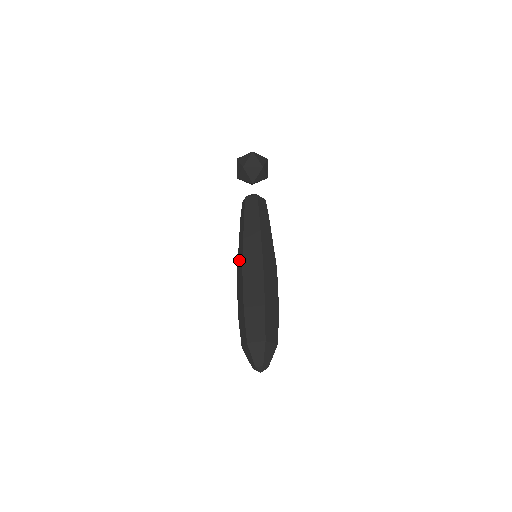
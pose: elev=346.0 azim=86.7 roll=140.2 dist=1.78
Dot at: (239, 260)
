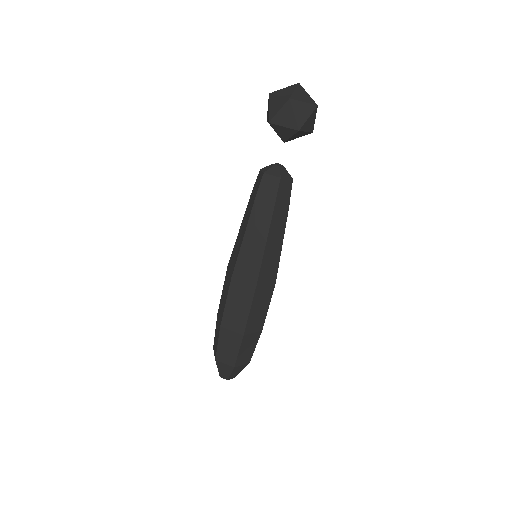
Dot at: (245, 268)
